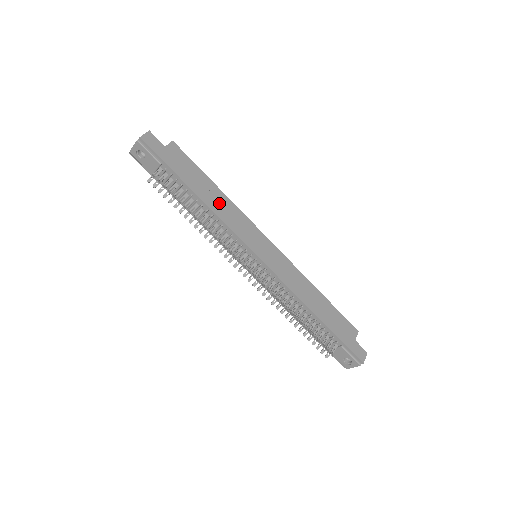
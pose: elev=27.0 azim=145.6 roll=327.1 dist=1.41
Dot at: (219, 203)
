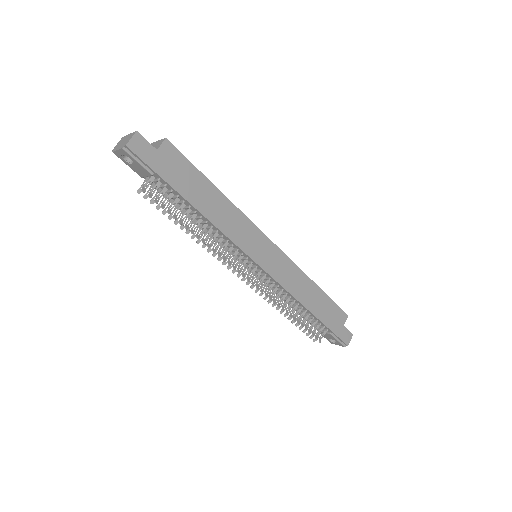
Dot at: (220, 211)
